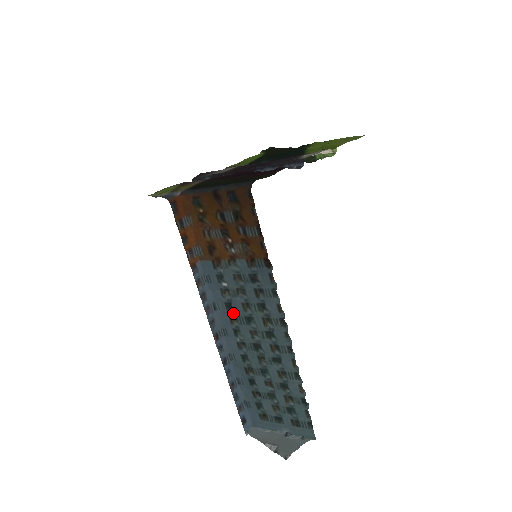
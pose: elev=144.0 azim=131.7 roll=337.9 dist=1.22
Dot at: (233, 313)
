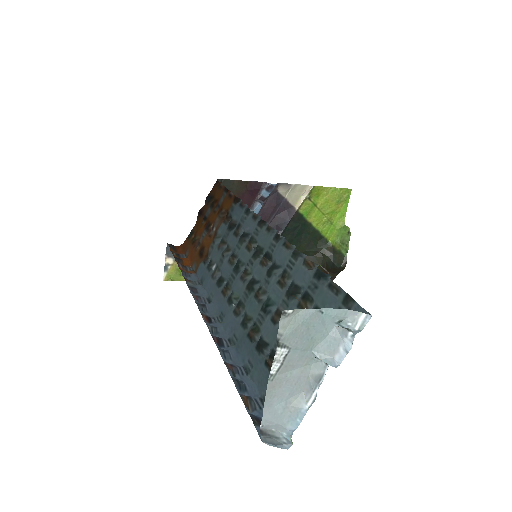
Dot at: (225, 285)
